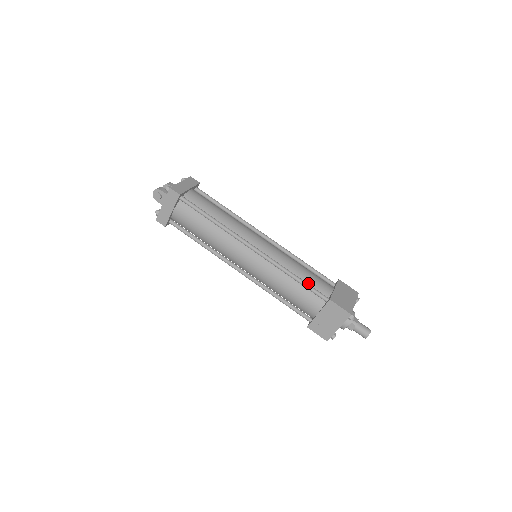
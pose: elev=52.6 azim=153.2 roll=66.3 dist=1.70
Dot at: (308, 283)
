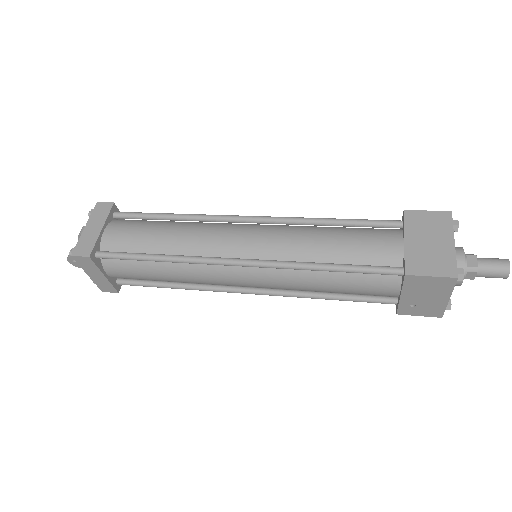
Dot at: (354, 261)
